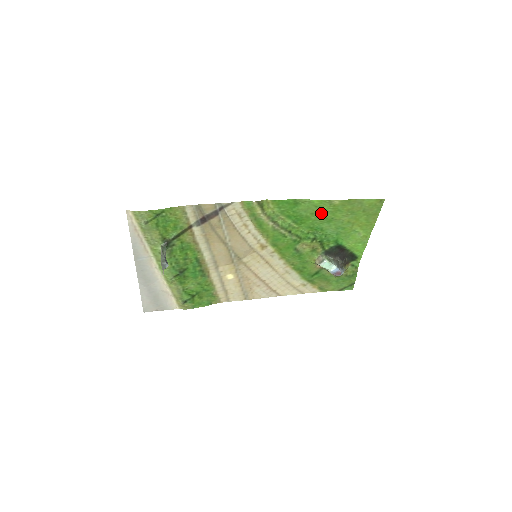
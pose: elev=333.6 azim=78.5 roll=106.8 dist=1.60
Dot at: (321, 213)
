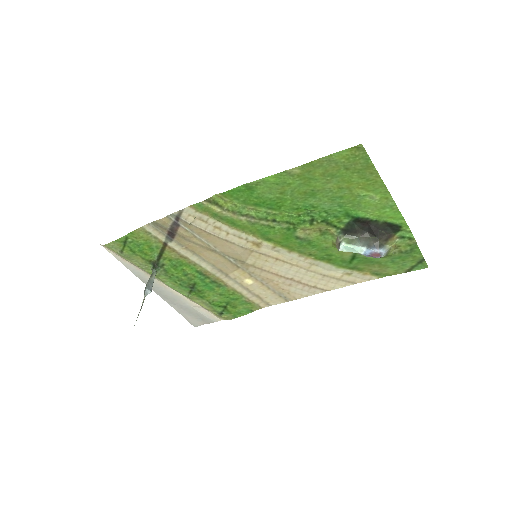
Dot at: (292, 189)
